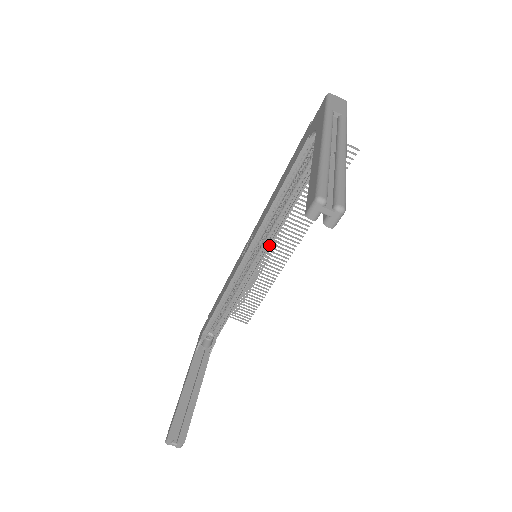
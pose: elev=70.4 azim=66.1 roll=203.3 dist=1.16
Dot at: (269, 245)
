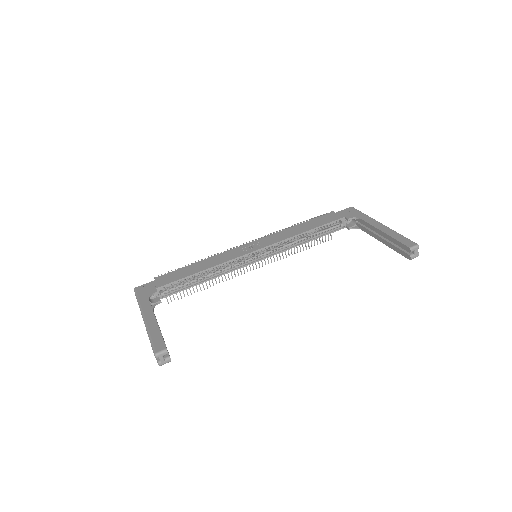
Dot at: (273, 255)
